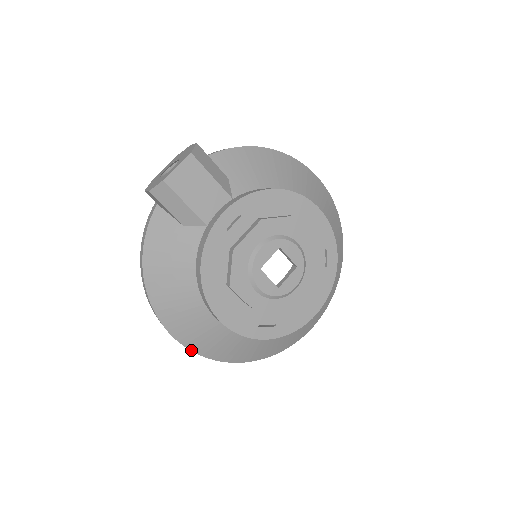
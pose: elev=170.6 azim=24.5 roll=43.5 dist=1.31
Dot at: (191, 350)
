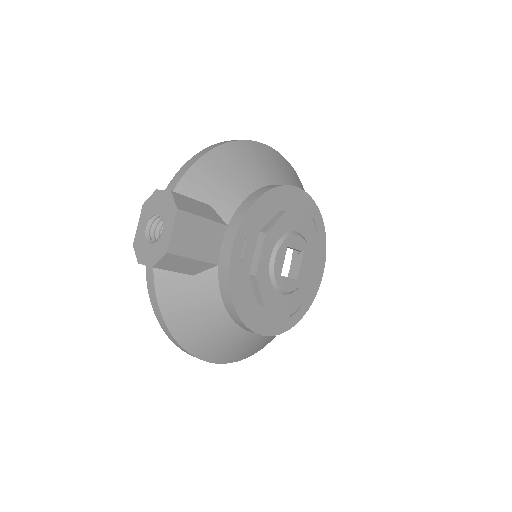
Dot at: occluded
